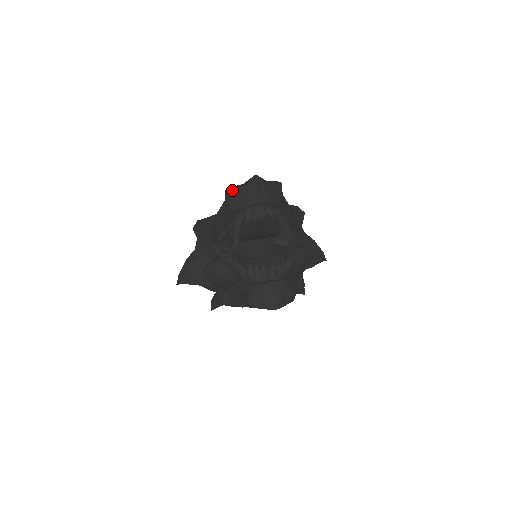
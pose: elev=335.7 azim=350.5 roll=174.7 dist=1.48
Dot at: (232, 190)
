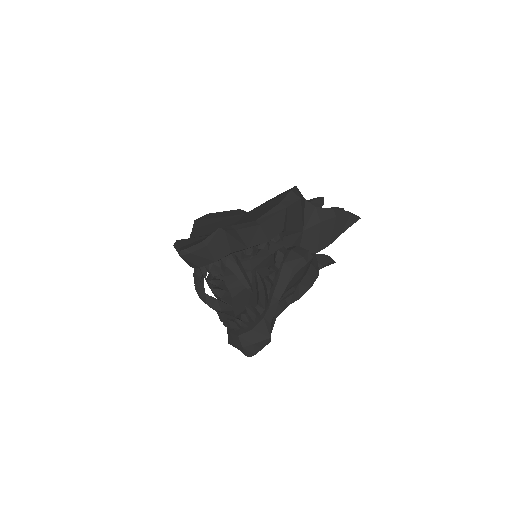
Dot at: (176, 250)
